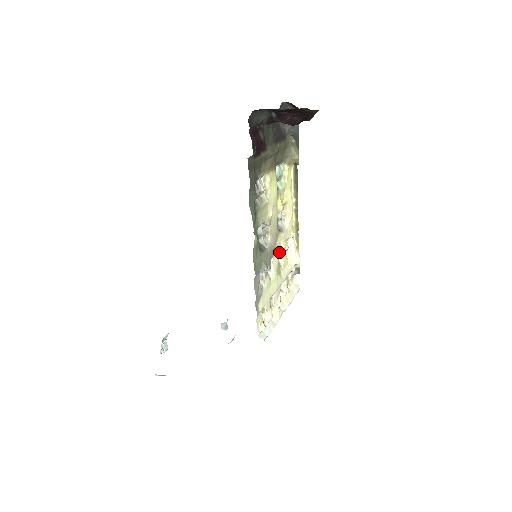
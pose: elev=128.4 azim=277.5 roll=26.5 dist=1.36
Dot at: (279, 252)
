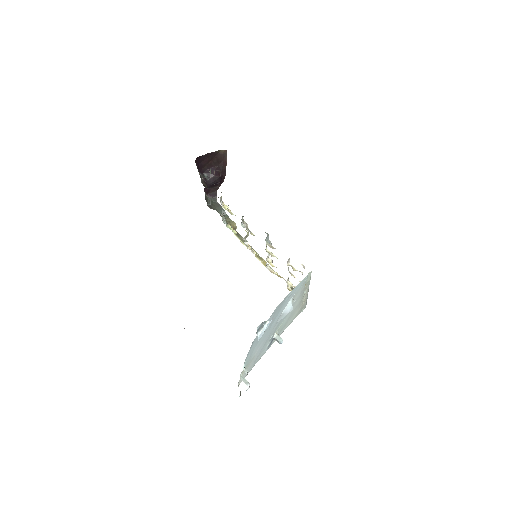
Dot at: occluded
